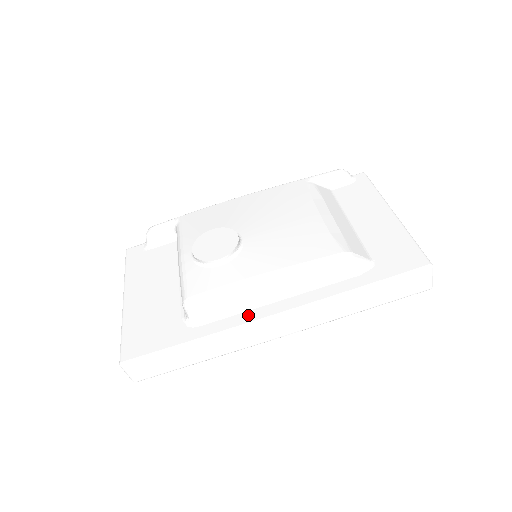
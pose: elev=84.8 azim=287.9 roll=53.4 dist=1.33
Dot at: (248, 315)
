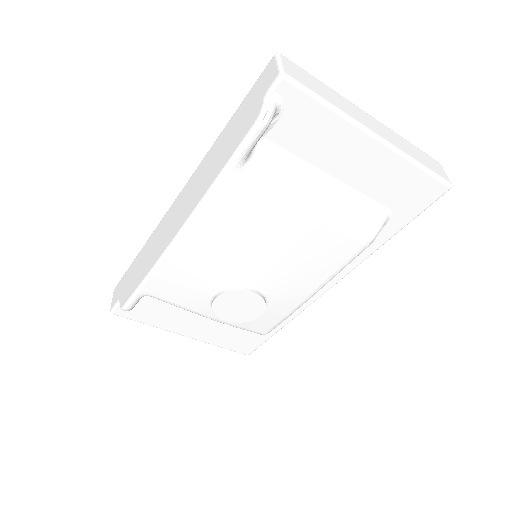
Dot at: occluded
